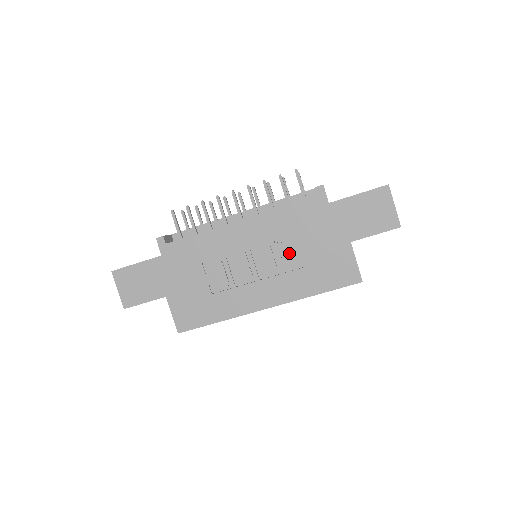
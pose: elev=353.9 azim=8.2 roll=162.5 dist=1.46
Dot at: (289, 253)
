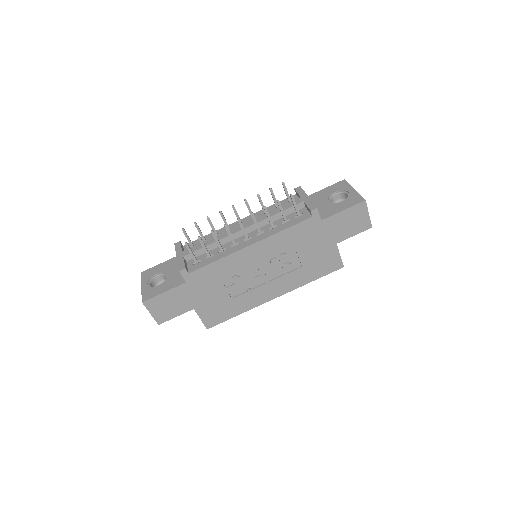
Dot at: (291, 259)
